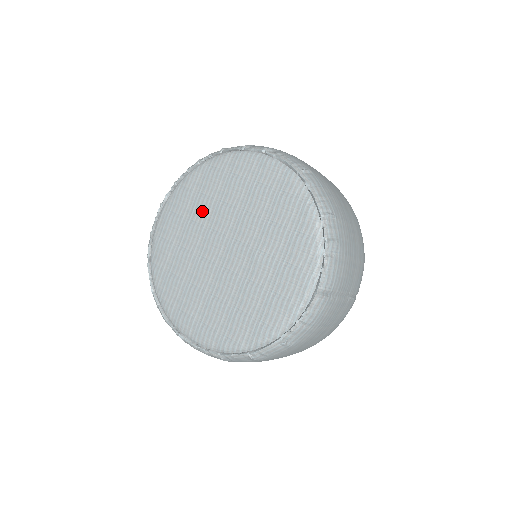
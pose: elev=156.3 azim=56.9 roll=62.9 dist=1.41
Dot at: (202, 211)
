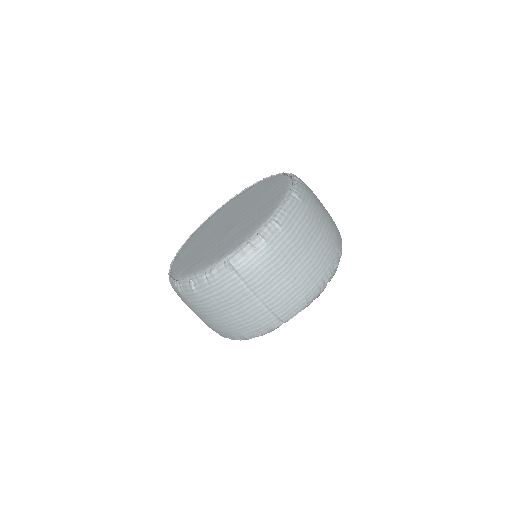
Dot at: (243, 201)
